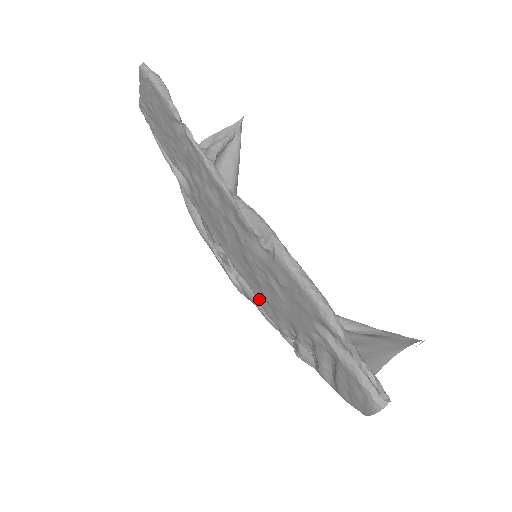
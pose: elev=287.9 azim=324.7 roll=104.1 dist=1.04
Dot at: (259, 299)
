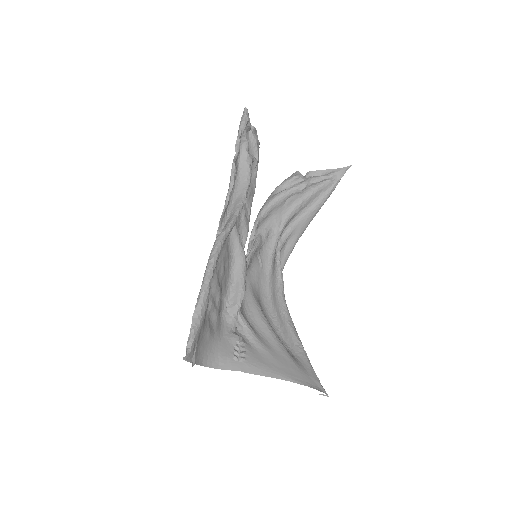
Dot at: occluded
